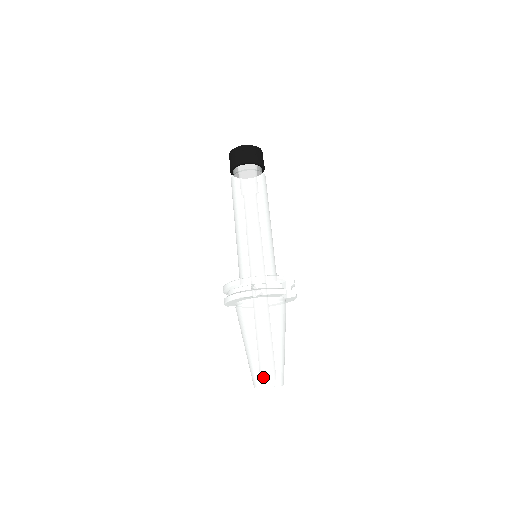
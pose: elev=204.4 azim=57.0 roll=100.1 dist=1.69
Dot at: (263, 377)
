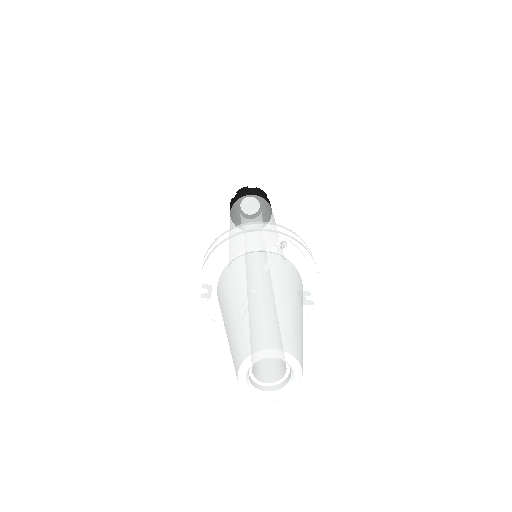
Dot at: (281, 336)
